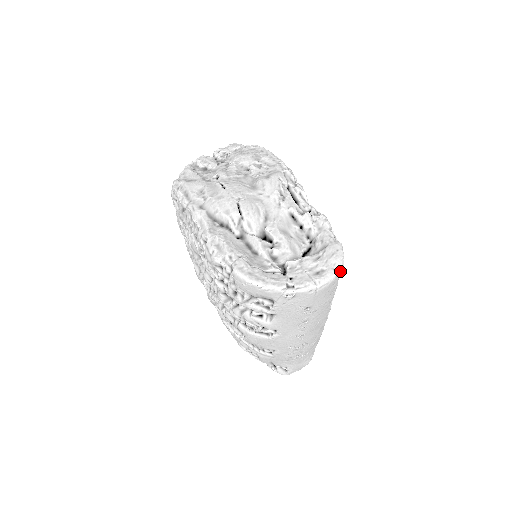
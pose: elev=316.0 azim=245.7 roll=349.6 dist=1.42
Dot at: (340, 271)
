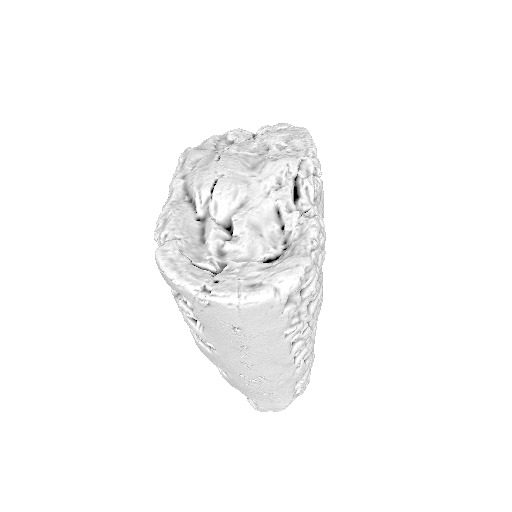
Dot at: (287, 293)
